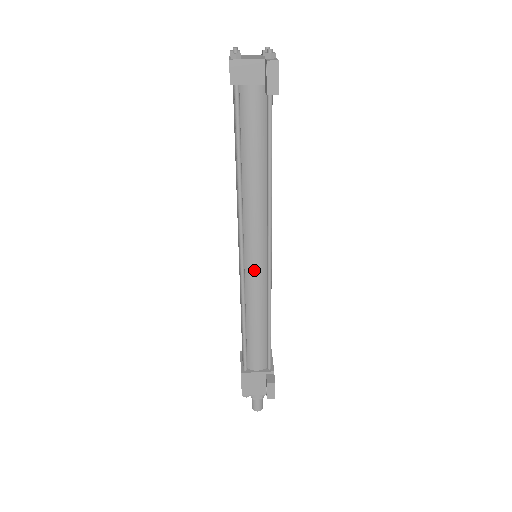
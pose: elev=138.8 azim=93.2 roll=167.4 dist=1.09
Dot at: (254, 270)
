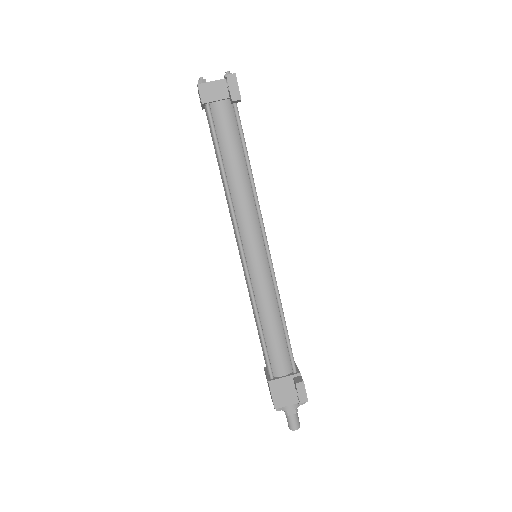
Dot at: (256, 265)
